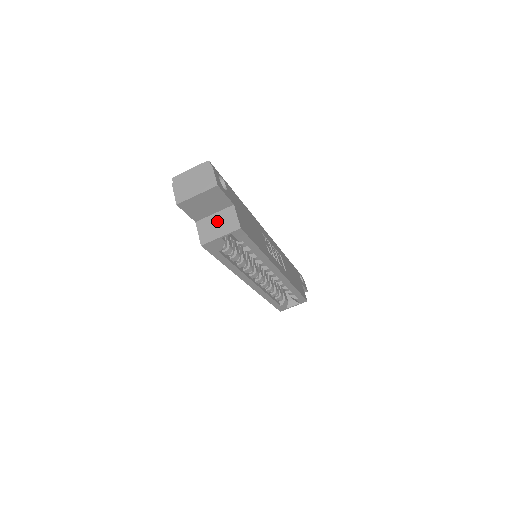
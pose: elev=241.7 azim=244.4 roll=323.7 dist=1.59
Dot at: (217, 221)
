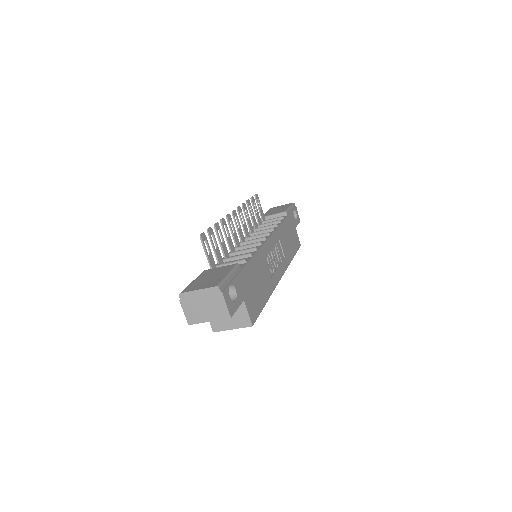
Dot at: occluded
